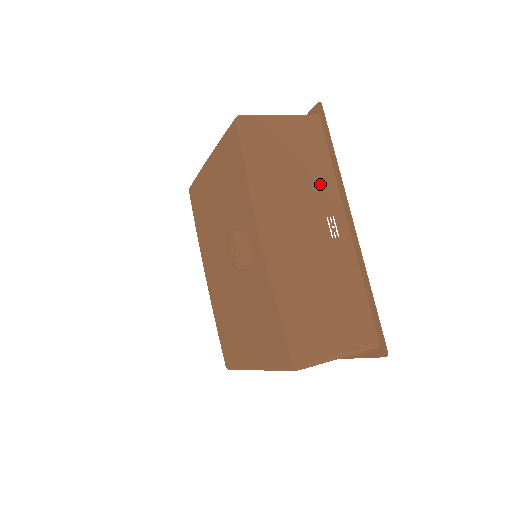
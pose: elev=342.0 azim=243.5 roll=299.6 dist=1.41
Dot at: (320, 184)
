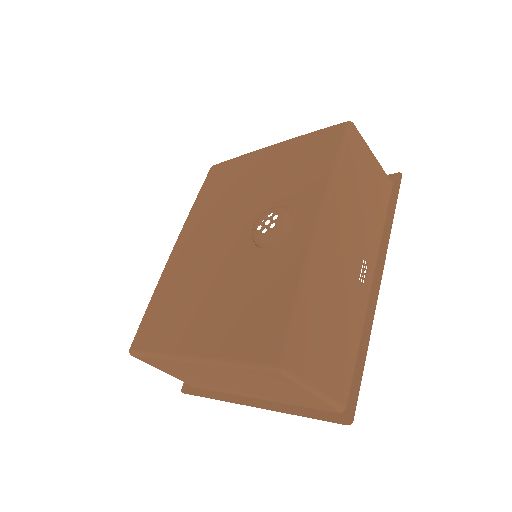
Dot at: (371, 230)
